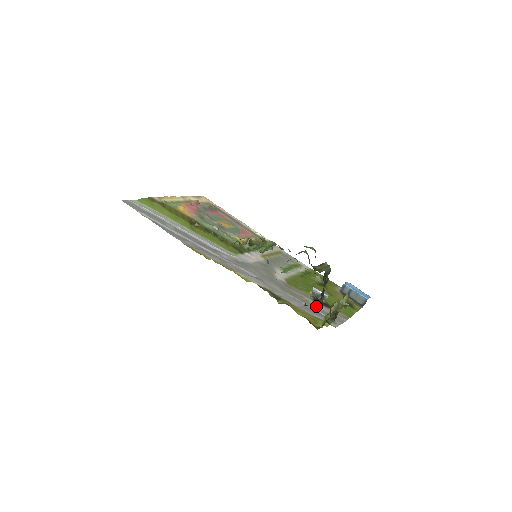
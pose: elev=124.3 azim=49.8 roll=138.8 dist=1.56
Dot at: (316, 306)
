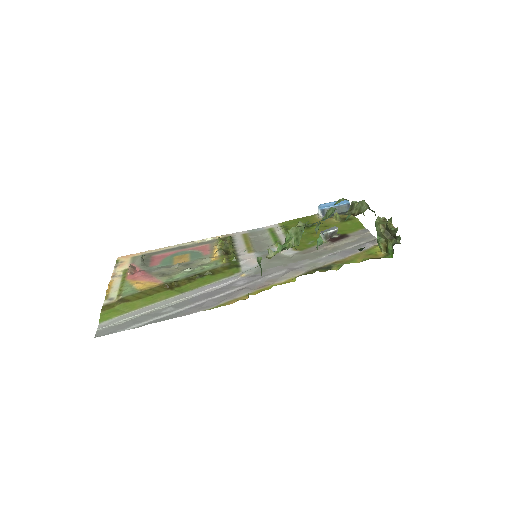
Dot at: (343, 244)
